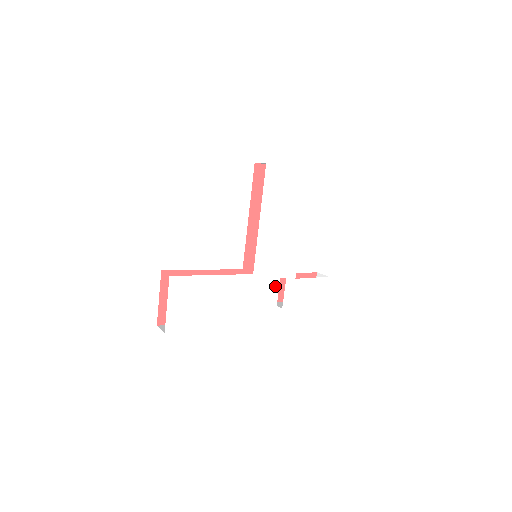
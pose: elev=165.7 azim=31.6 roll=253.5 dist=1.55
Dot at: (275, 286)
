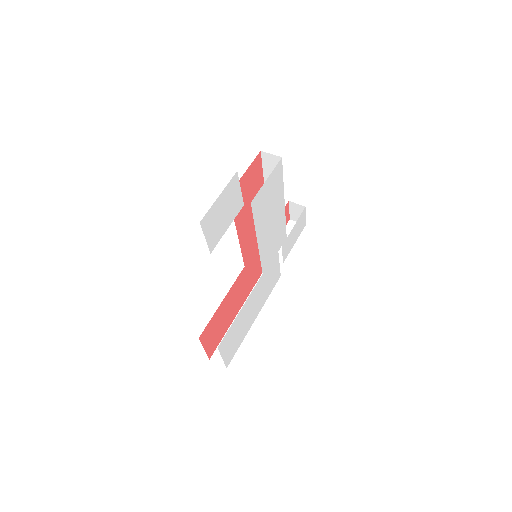
Dot at: (276, 259)
